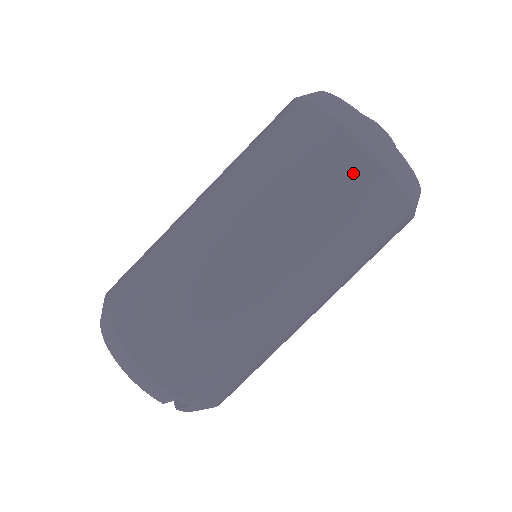
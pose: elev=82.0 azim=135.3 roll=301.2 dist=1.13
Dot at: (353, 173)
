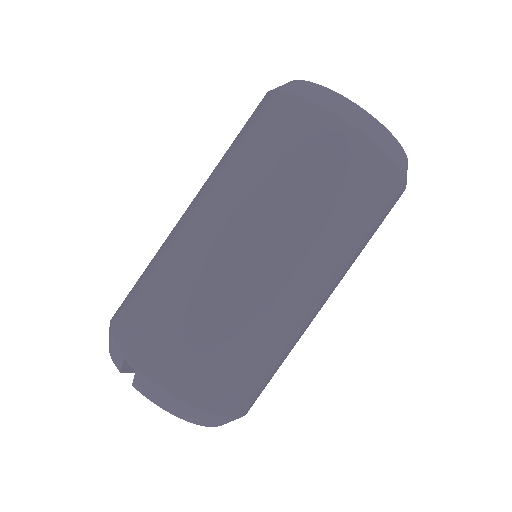
Dot at: (263, 110)
